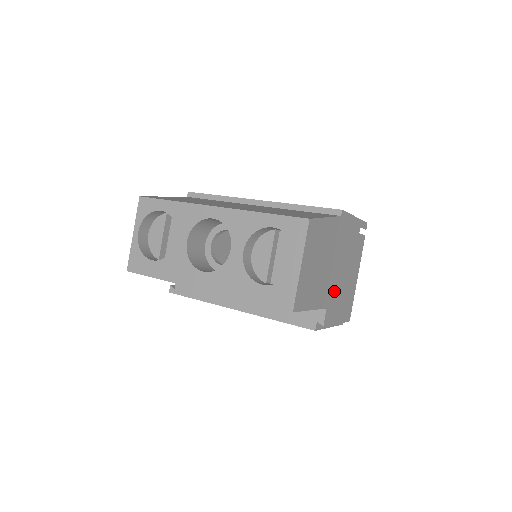
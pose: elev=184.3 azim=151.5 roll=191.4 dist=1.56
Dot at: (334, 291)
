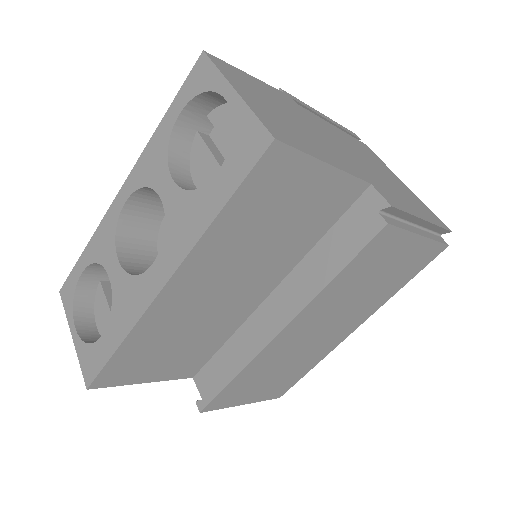
Dot at: (365, 172)
